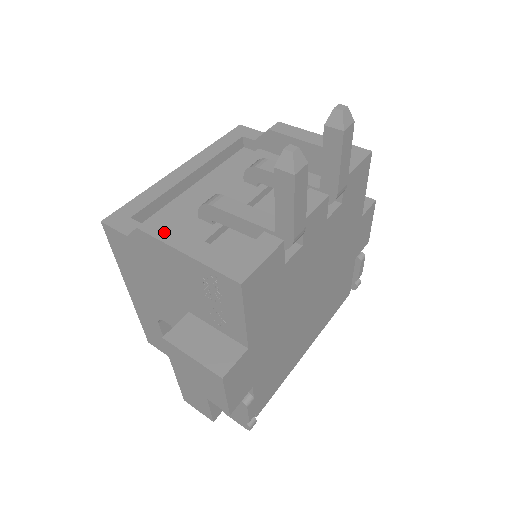
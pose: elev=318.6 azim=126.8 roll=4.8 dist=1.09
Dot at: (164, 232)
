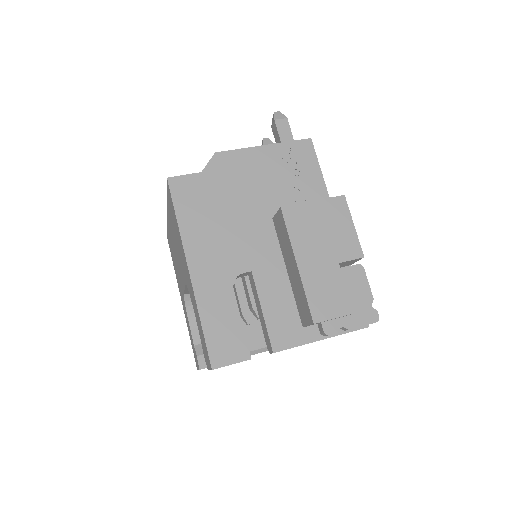
Dot at: occluded
